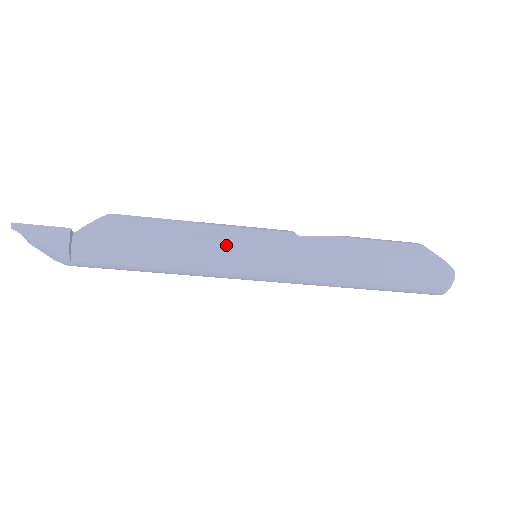
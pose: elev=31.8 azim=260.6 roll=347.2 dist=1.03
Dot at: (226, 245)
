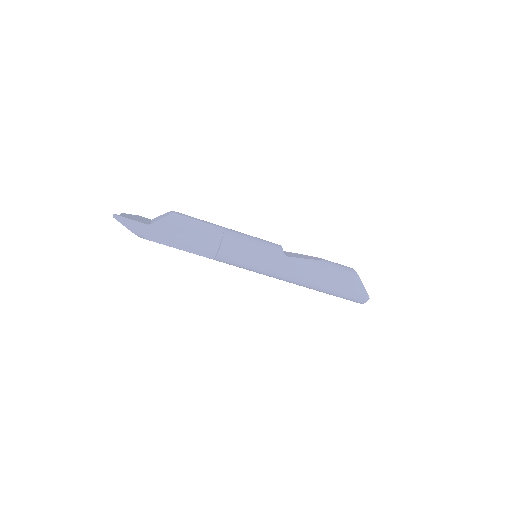
Dot at: (239, 255)
